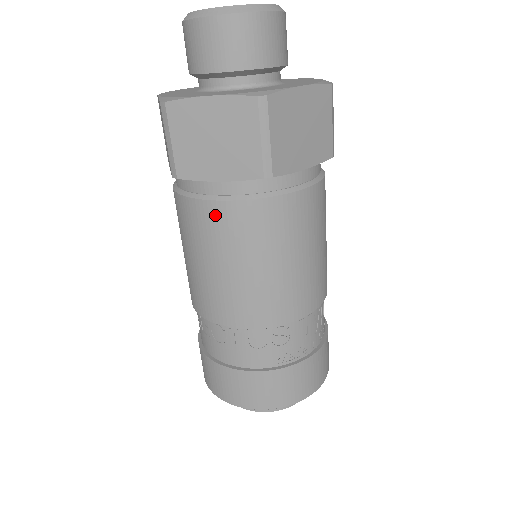
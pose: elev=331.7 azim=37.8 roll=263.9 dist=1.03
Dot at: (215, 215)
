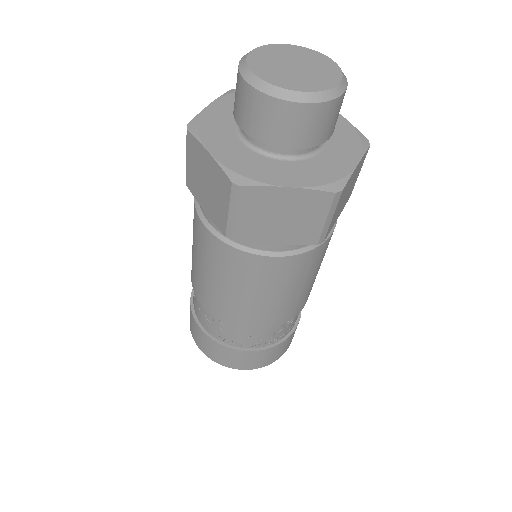
Dot at: (199, 228)
